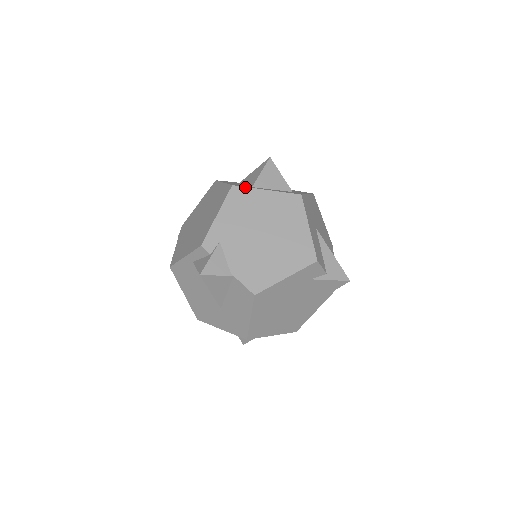
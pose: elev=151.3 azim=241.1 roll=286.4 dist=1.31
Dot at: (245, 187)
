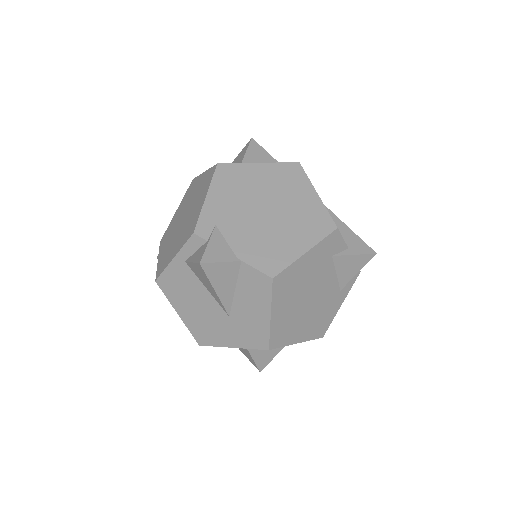
Dot at: (233, 163)
